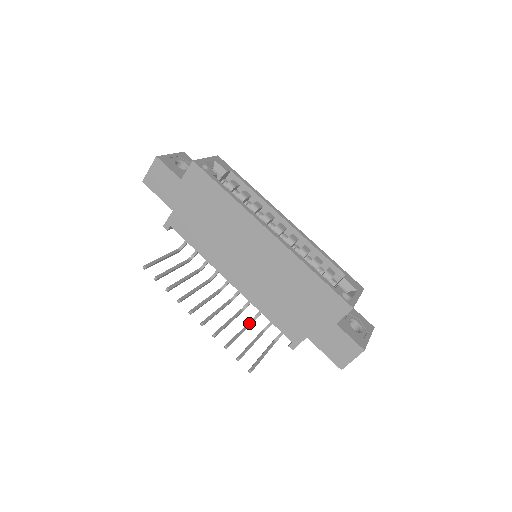
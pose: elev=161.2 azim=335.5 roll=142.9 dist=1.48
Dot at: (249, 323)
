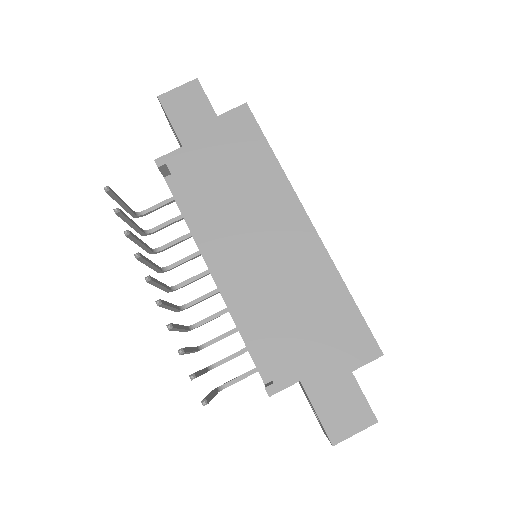
Dot at: (196, 347)
